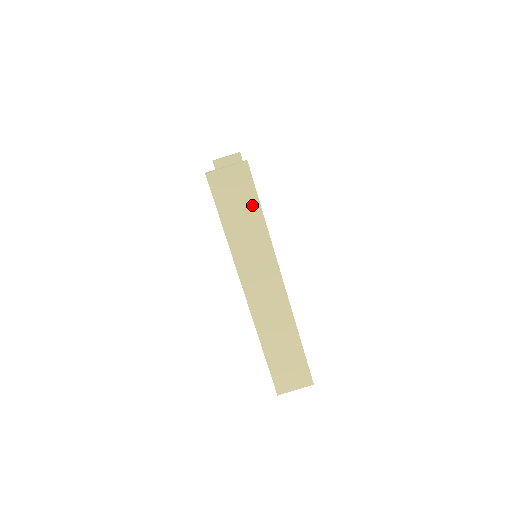
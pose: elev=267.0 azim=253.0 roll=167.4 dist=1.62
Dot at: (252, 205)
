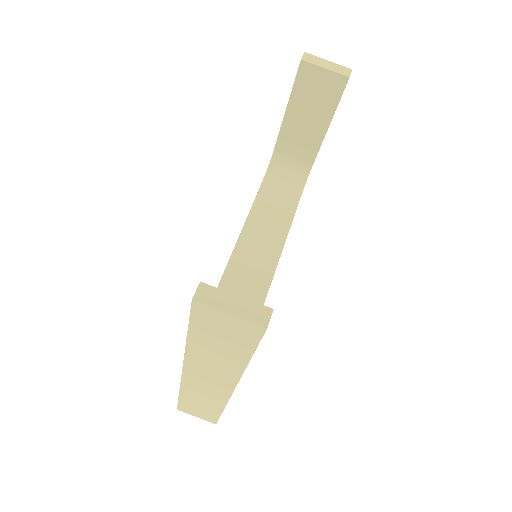
Dot at: (241, 350)
